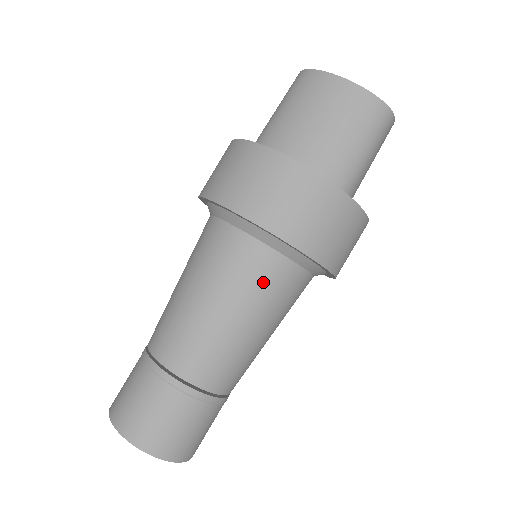
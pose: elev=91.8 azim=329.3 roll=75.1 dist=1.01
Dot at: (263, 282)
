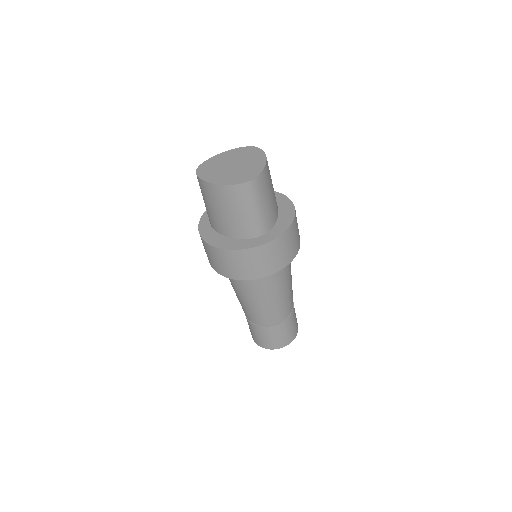
Dot at: (257, 287)
